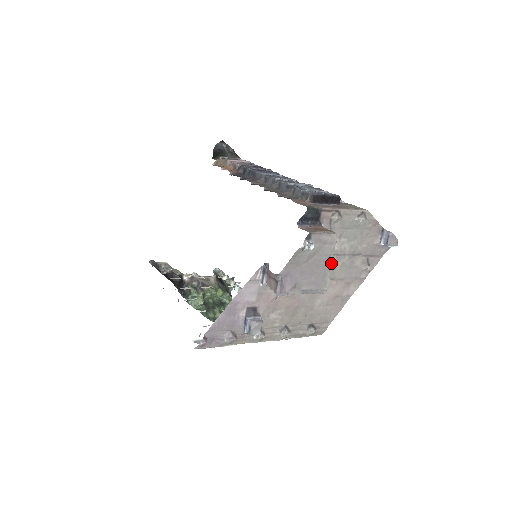
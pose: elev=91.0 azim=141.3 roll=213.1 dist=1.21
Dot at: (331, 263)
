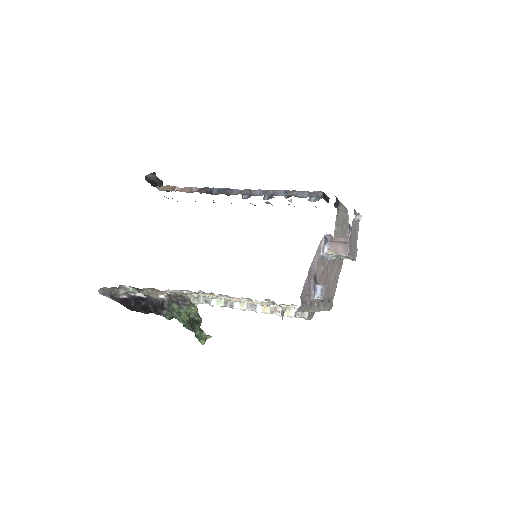
Dot at: occluded
